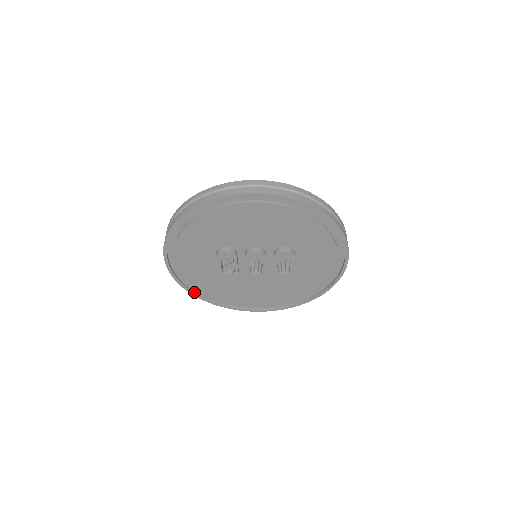
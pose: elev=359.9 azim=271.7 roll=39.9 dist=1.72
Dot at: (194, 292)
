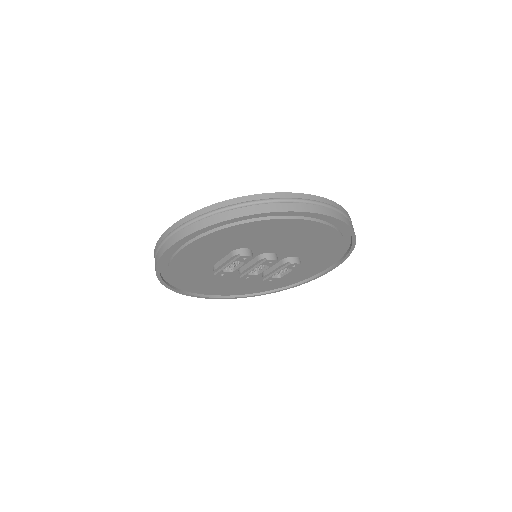
Dot at: (162, 277)
